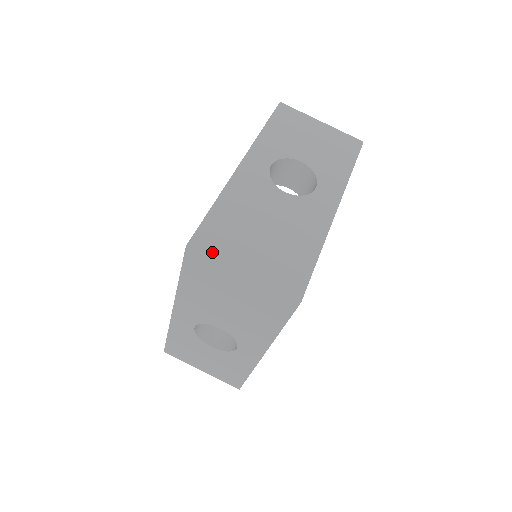
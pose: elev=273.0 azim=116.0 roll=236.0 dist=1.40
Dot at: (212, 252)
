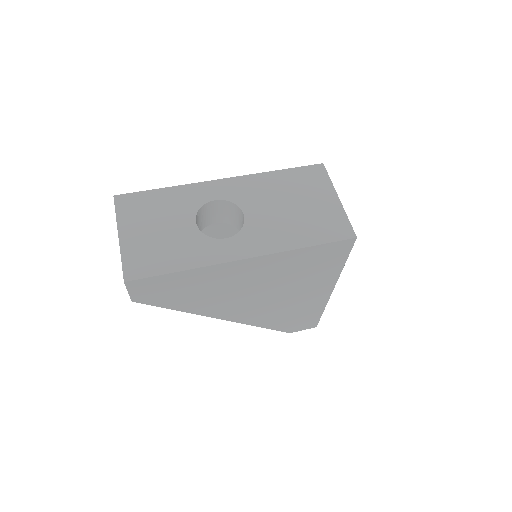
Dot at: occluded
